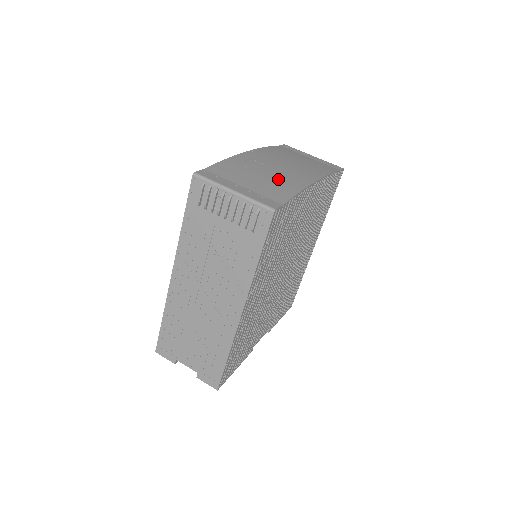
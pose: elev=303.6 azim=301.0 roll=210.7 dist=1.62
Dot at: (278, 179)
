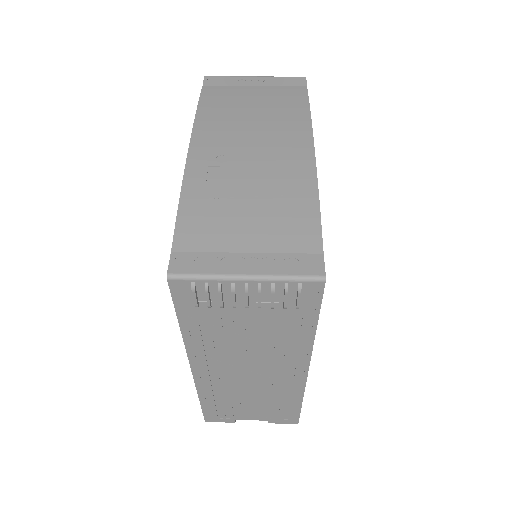
Dot at: (274, 192)
